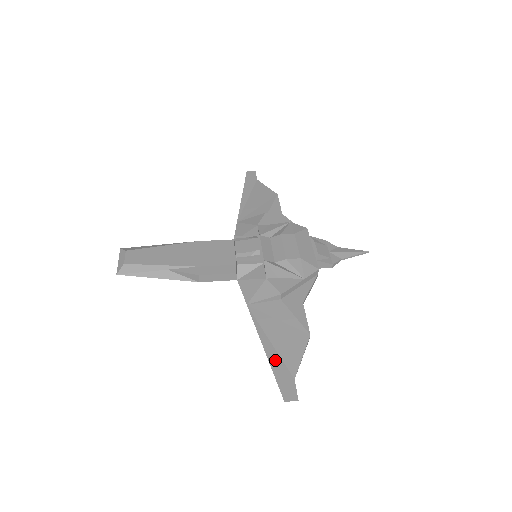
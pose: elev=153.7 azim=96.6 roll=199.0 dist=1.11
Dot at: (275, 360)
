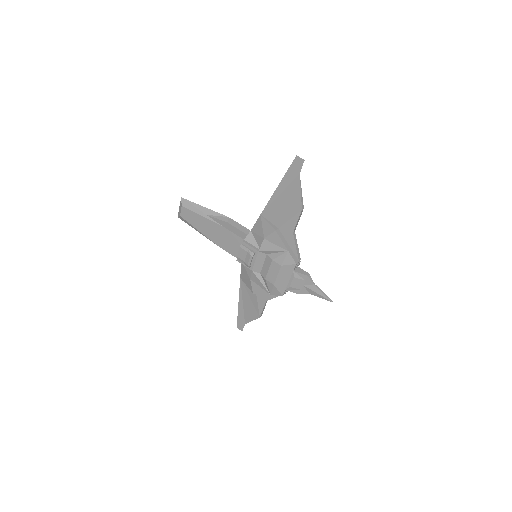
Dot at: (241, 312)
